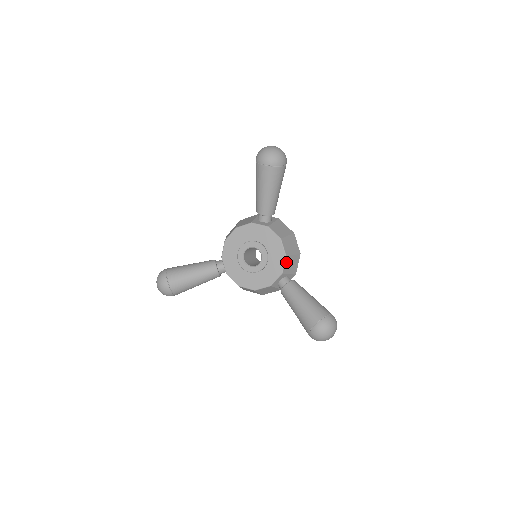
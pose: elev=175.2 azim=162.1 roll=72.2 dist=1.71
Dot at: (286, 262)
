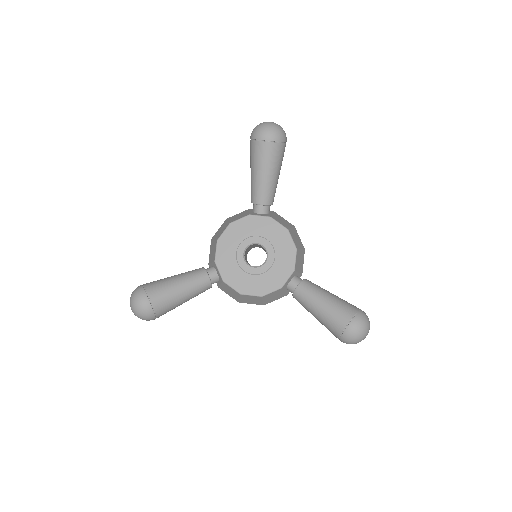
Dot at: (296, 257)
